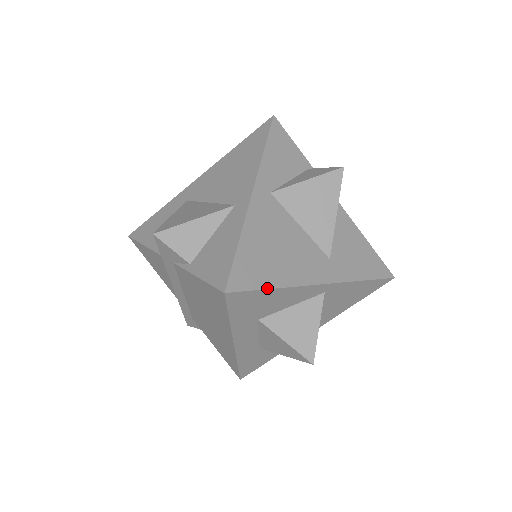
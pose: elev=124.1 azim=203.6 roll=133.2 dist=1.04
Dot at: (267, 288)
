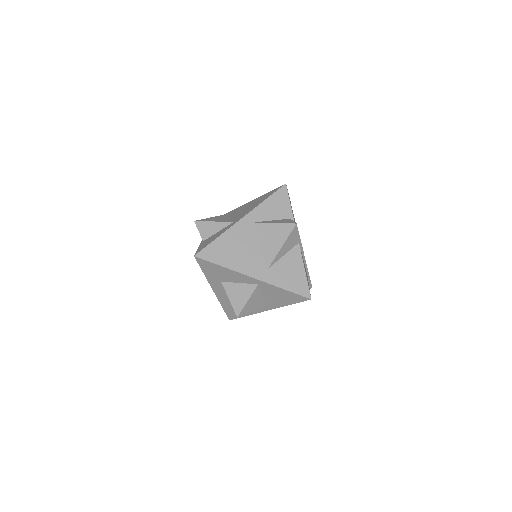
Dot at: (218, 264)
